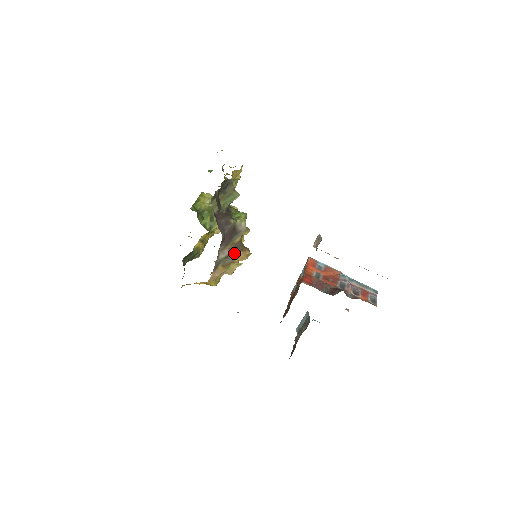
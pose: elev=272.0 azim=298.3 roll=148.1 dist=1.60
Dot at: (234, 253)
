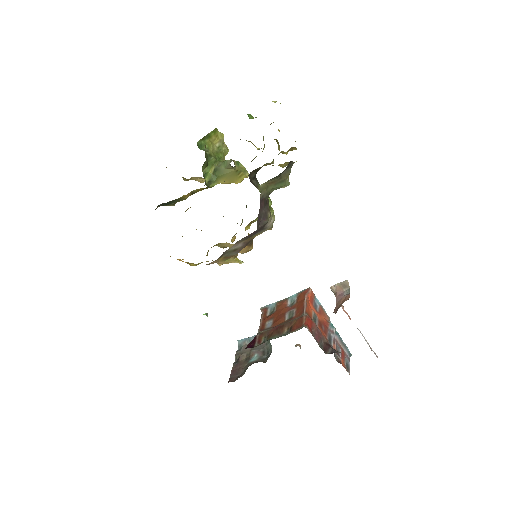
Dot at: (243, 247)
